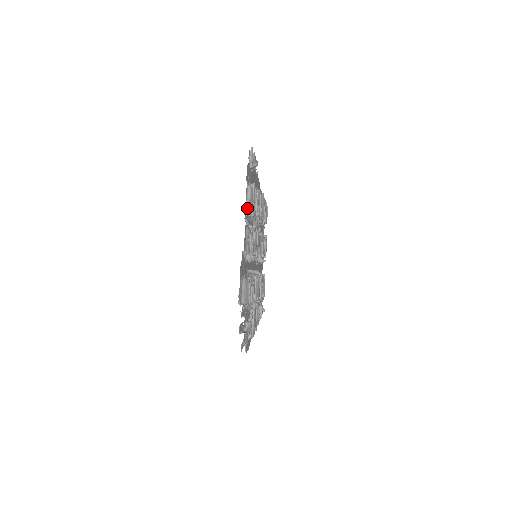
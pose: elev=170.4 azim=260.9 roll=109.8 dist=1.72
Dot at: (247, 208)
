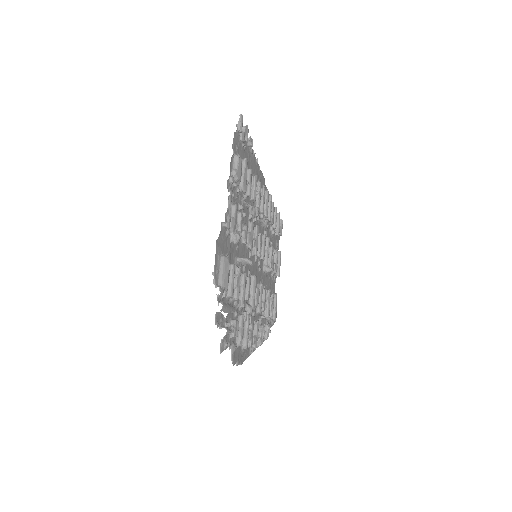
Dot at: (231, 177)
